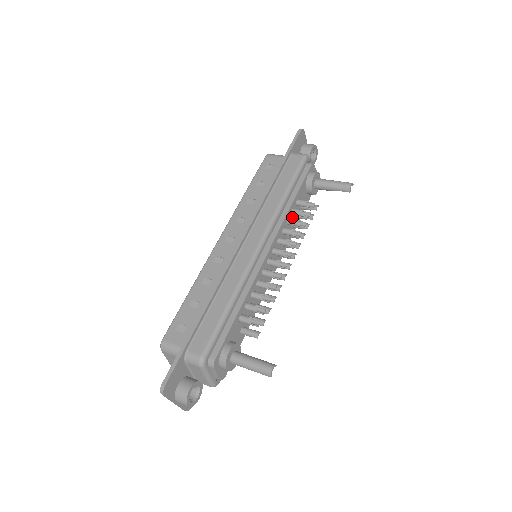
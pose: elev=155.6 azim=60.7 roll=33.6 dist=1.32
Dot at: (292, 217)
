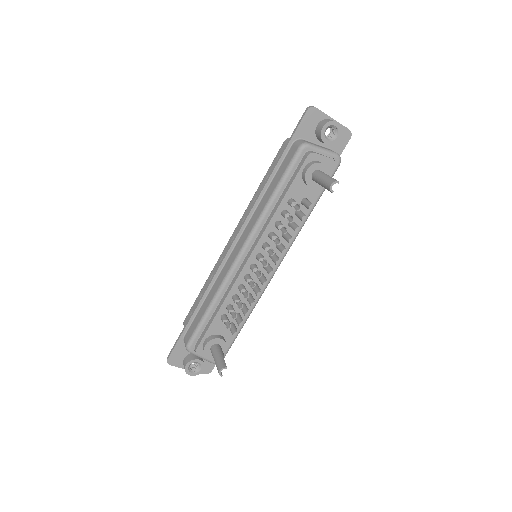
Dot at: occluded
